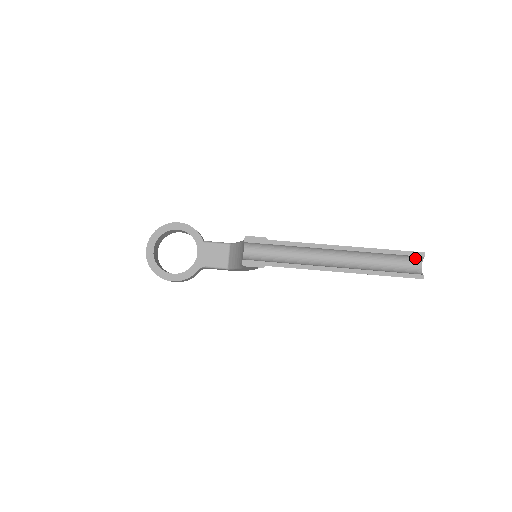
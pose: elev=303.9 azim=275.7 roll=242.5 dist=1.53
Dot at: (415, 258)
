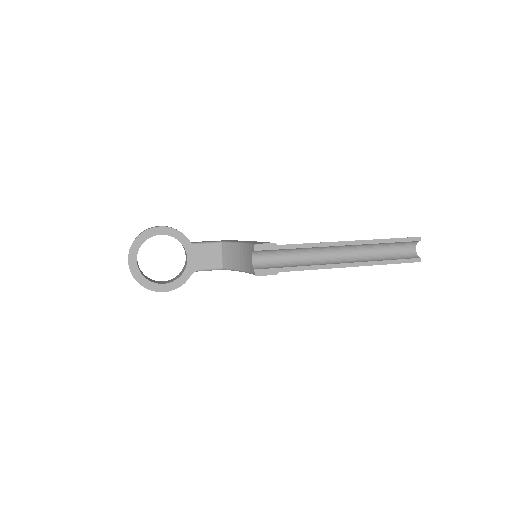
Dot at: (411, 242)
